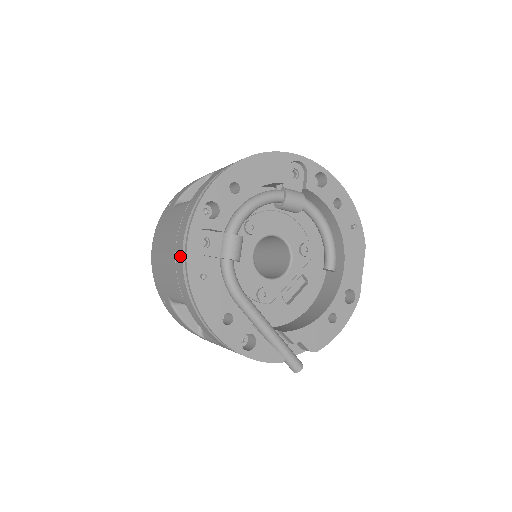
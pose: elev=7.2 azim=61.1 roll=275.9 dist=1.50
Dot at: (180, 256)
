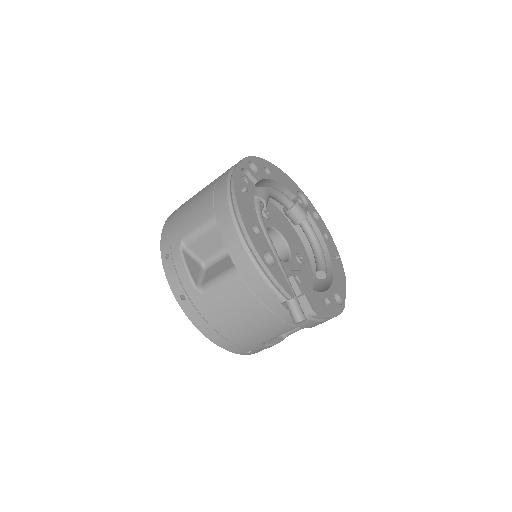
Dot at: (224, 179)
